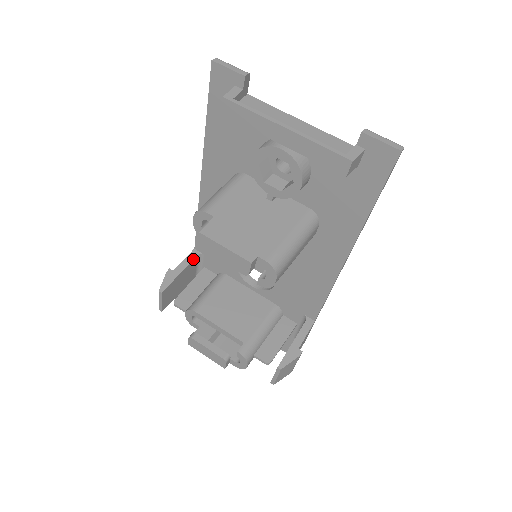
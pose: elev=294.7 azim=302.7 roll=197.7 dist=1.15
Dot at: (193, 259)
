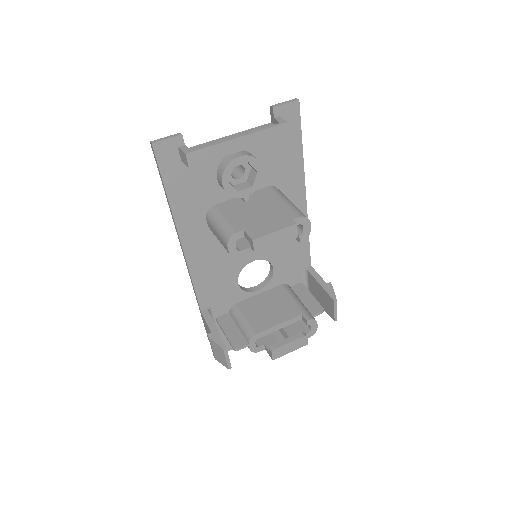
Dot at: (210, 315)
